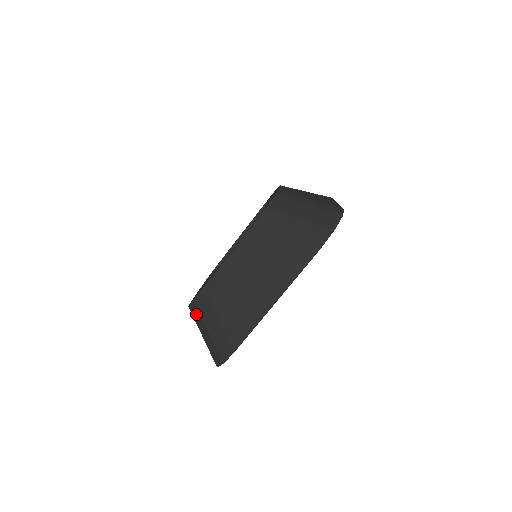
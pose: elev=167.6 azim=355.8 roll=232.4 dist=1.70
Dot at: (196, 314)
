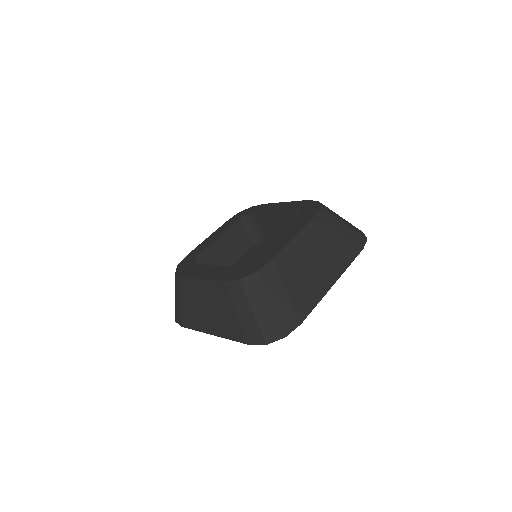
Dot at: occluded
